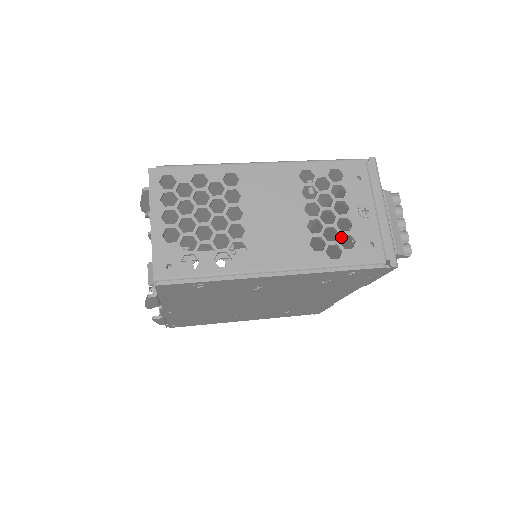
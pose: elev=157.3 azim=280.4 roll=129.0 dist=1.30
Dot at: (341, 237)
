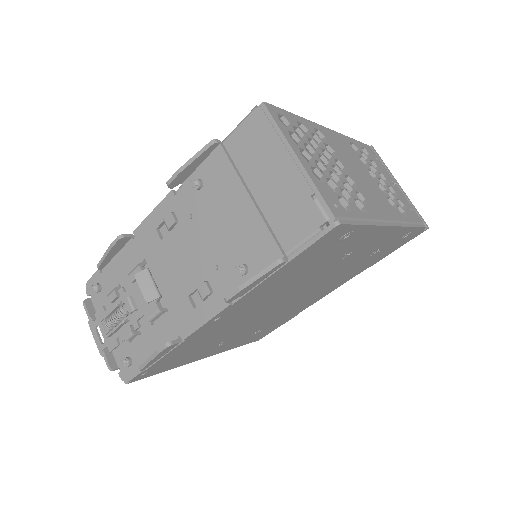
Dot at: occluded
